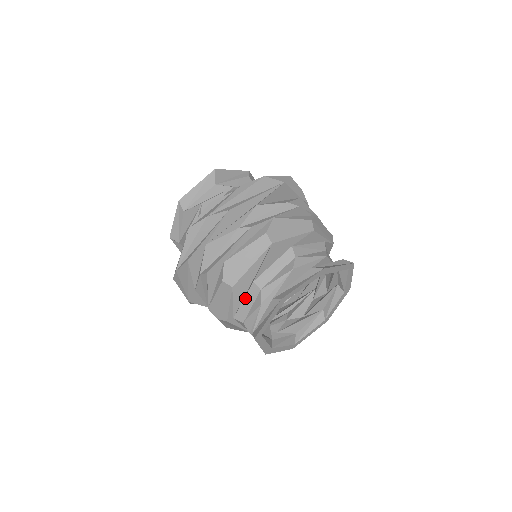
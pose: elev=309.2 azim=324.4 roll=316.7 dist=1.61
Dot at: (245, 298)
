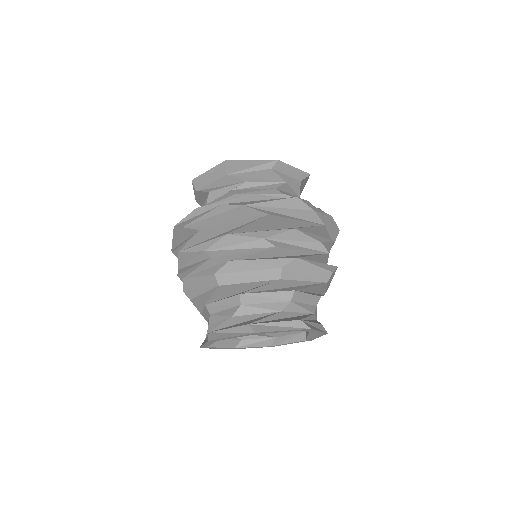
Dot at: (204, 310)
